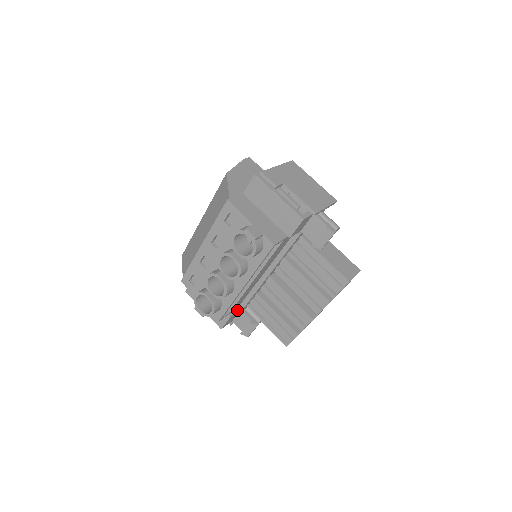
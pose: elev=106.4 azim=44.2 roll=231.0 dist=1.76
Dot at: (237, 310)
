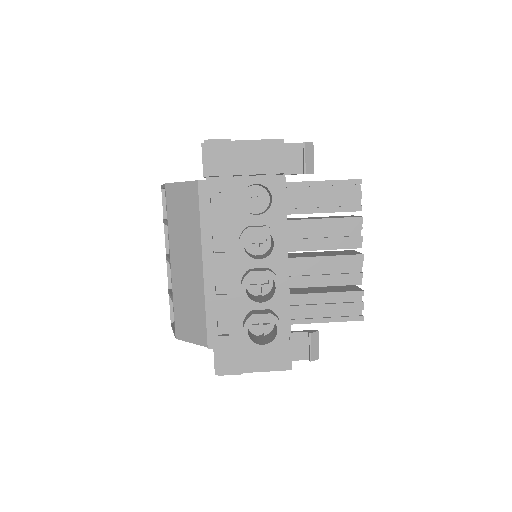
Dot at: occluded
